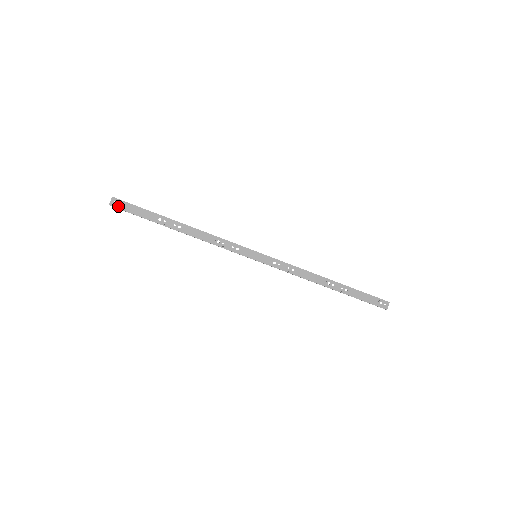
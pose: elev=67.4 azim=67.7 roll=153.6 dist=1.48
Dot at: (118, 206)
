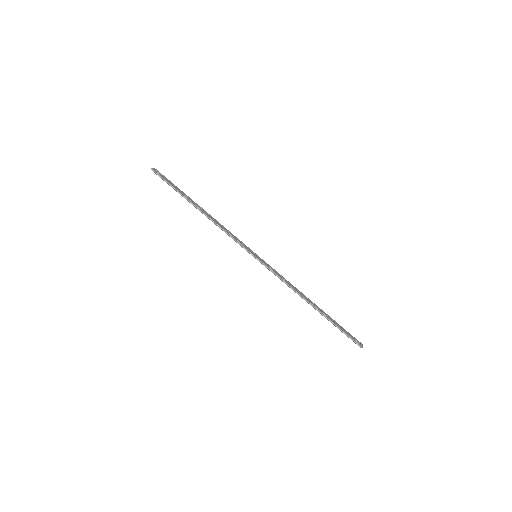
Dot at: (158, 173)
